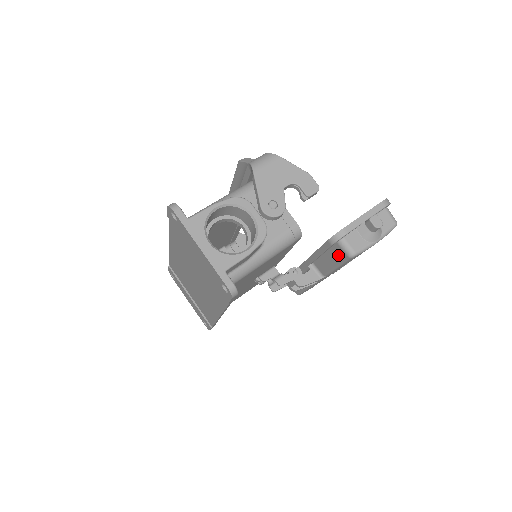
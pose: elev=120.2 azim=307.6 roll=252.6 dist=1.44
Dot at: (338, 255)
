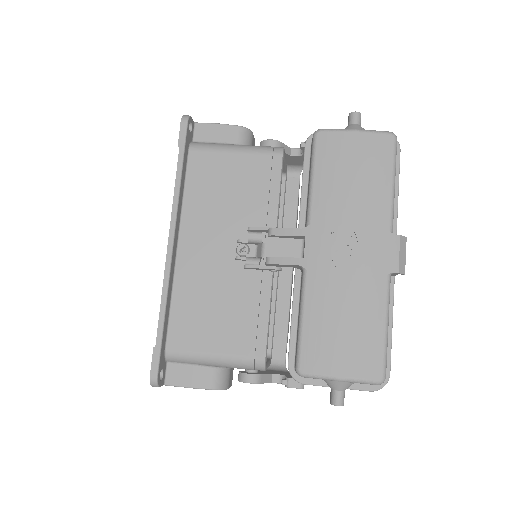
Dot at: occluded
